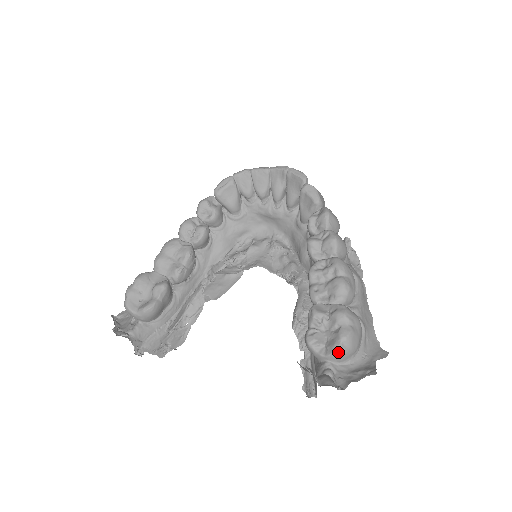
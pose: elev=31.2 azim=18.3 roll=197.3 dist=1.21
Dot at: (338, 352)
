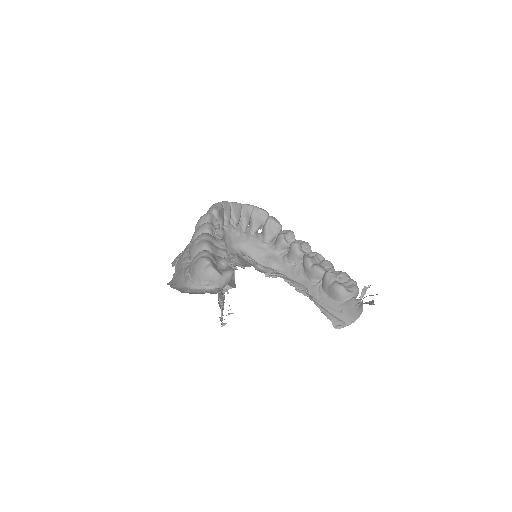
Dot at: occluded
